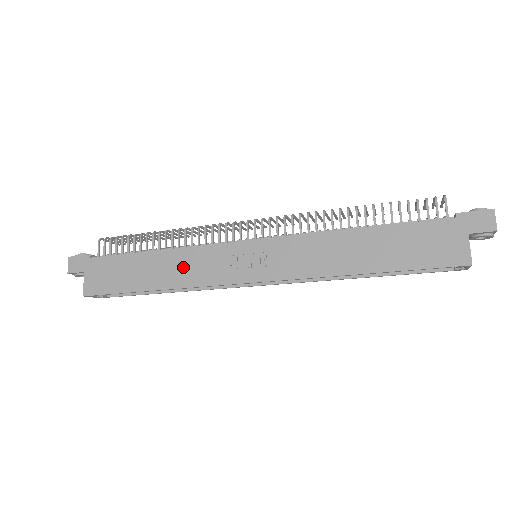
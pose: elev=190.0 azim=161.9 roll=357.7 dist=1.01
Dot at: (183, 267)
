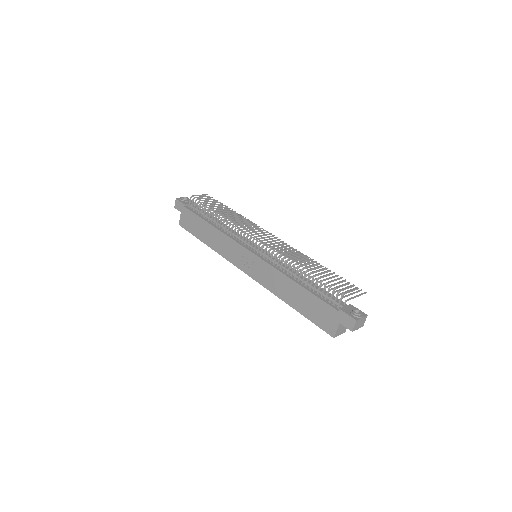
Dot at: (220, 243)
